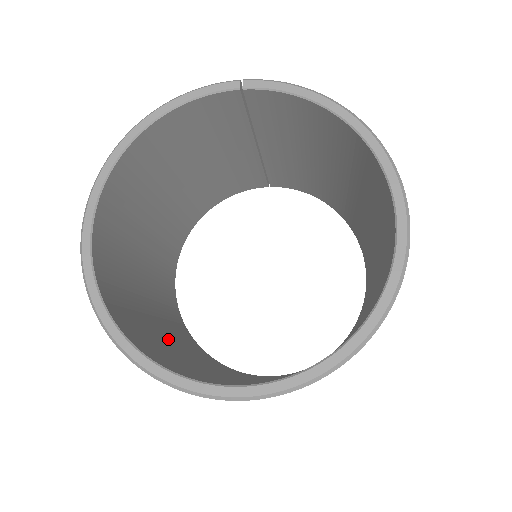
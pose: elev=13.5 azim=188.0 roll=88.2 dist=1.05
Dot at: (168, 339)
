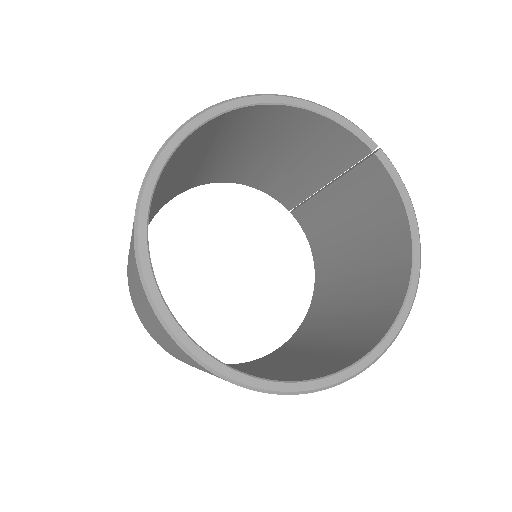
Dot at: occluded
